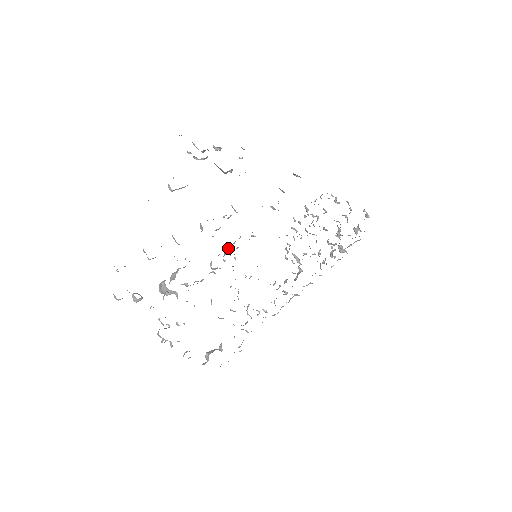
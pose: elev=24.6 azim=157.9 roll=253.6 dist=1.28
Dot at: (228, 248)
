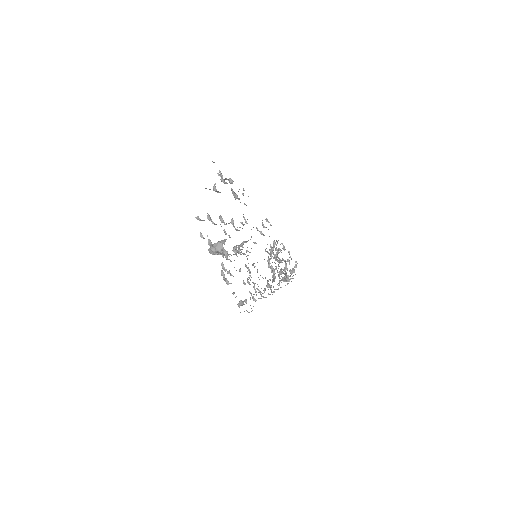
Dot at: (246, 242)
